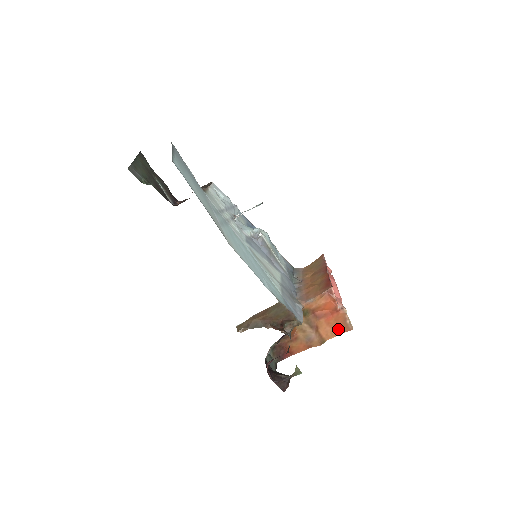
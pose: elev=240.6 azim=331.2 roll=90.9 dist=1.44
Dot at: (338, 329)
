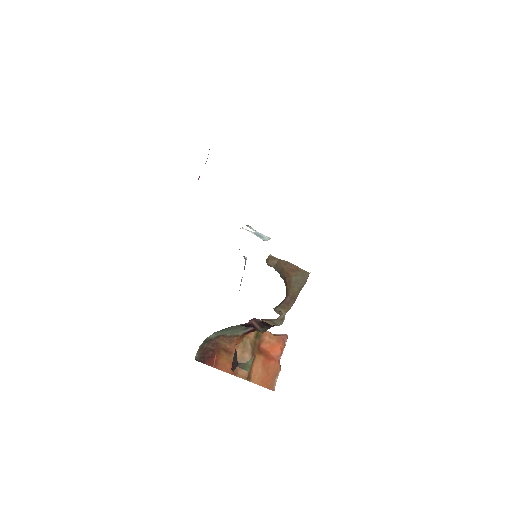
Dot at: (265, 379)
